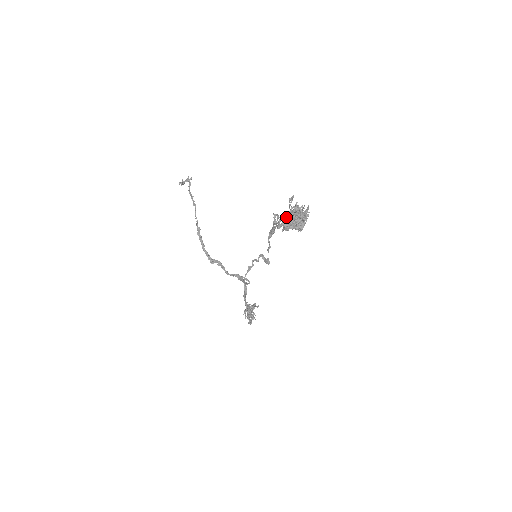
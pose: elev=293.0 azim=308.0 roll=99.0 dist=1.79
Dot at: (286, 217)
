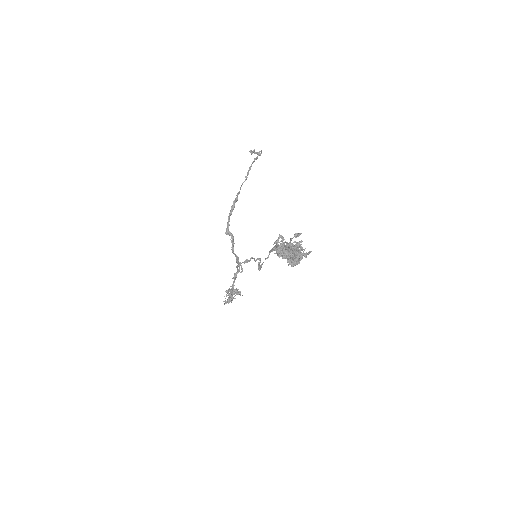
Dot at: (284, 245)
